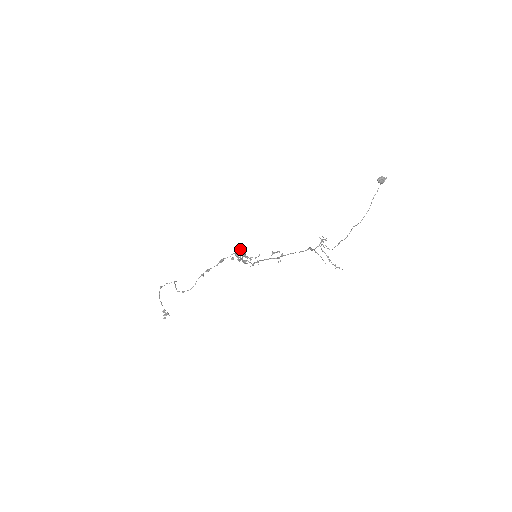
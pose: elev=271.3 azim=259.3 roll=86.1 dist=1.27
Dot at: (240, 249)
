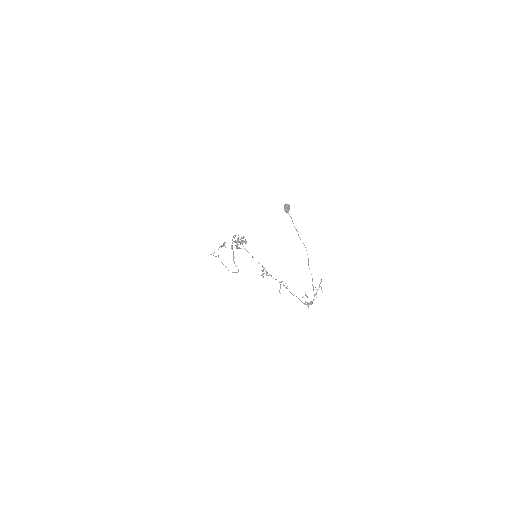
Dot at: (237, 245)
